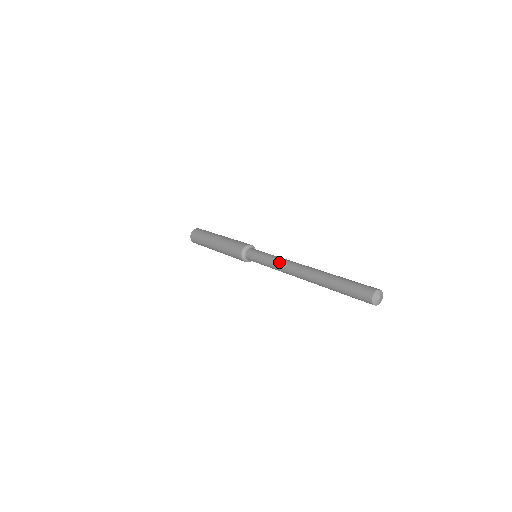
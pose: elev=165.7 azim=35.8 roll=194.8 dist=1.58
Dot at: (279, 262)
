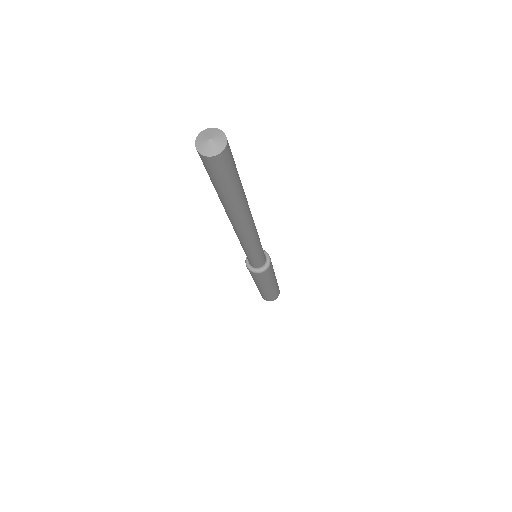
Dot at: occluded
